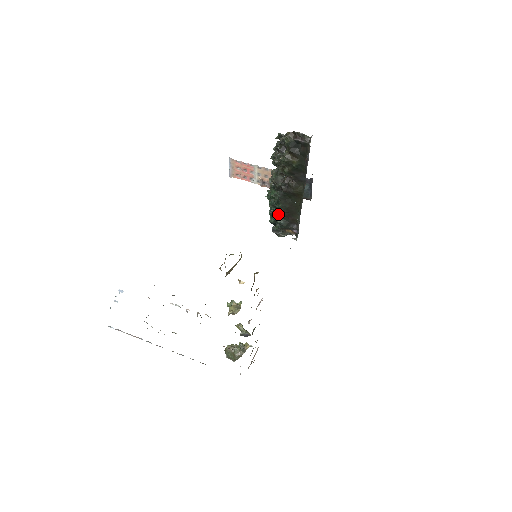
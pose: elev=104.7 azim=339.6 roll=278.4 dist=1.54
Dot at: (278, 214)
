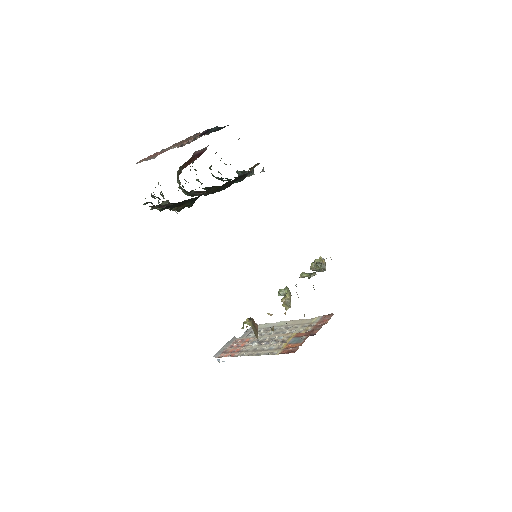
Dot at: occluded
